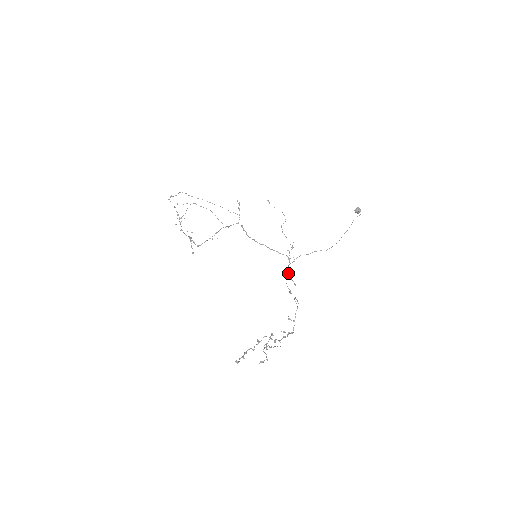
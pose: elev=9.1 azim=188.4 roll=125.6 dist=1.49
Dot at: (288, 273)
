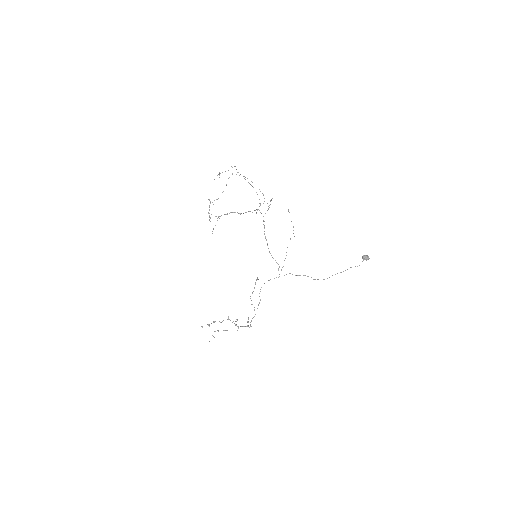
Dot at: (252, 293)
